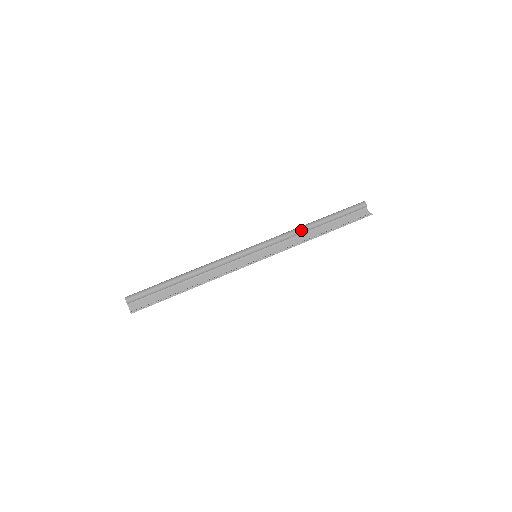
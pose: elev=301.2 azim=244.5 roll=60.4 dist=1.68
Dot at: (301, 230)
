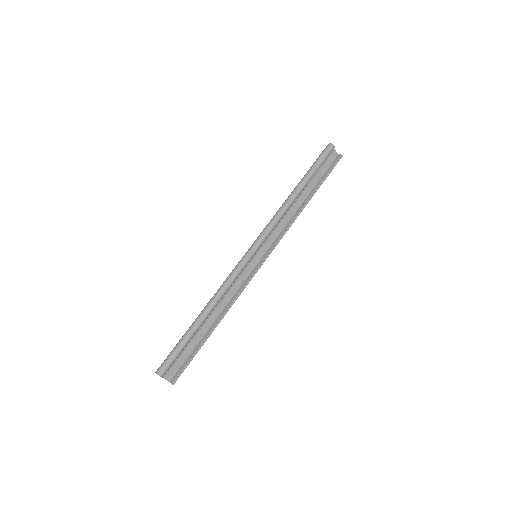
Dot at: (288, 207)
